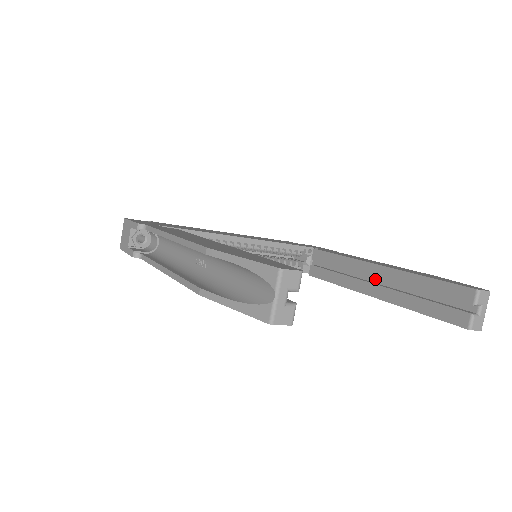
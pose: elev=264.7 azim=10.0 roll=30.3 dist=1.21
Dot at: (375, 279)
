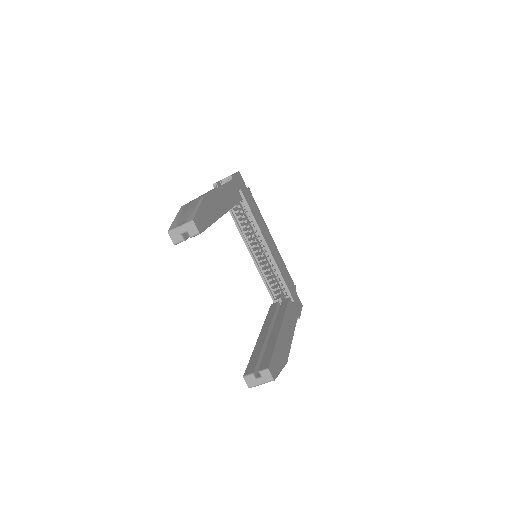
Dot at: occluded
